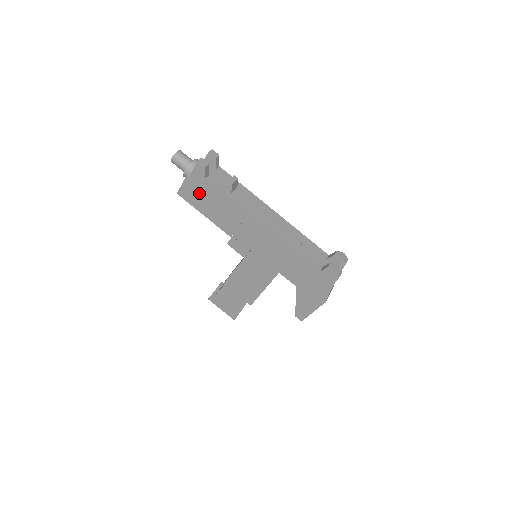
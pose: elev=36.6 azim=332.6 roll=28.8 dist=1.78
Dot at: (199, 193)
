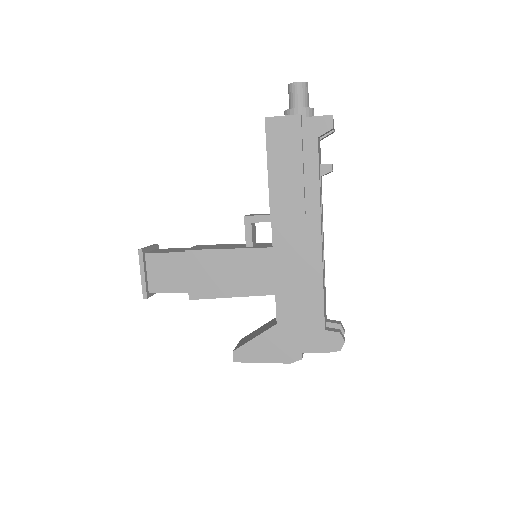
Dot at: (294, 143)
